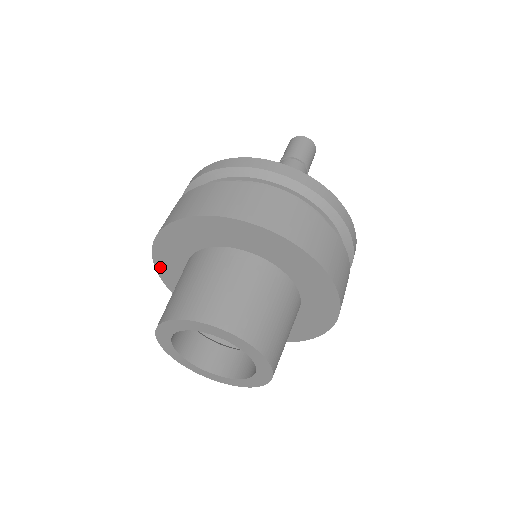
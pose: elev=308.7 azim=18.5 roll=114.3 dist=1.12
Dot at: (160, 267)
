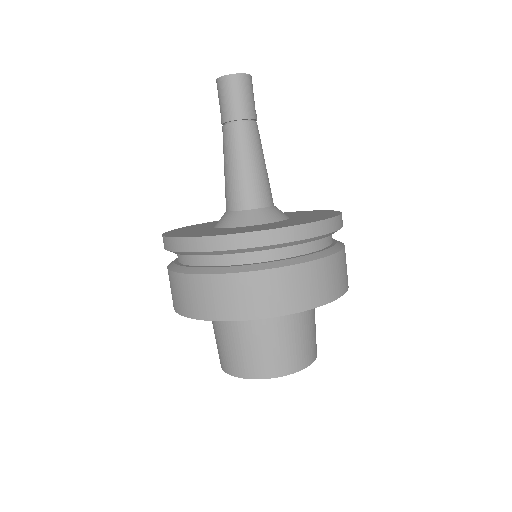
Dot at: occluded
